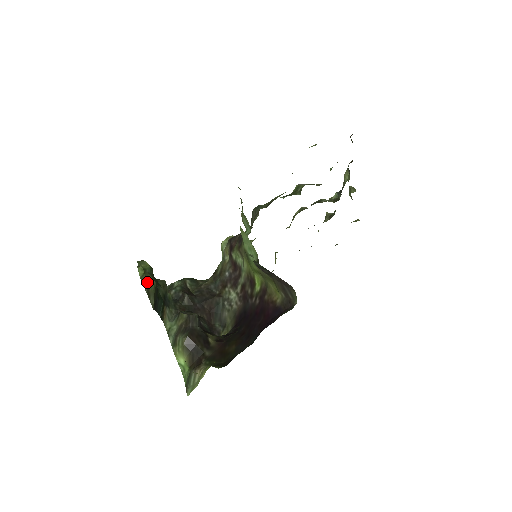
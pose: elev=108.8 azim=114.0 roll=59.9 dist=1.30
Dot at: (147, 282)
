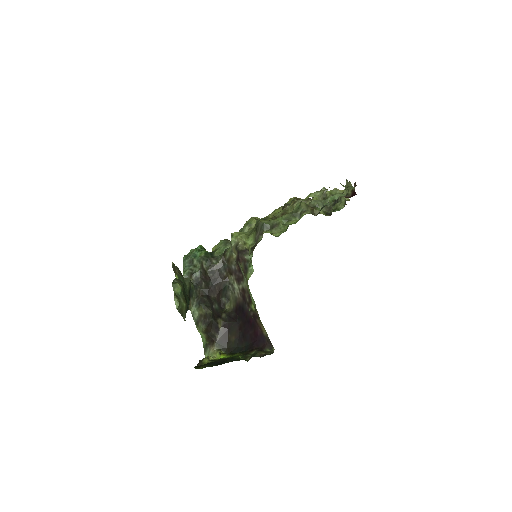
Dot at: (181, 309)
